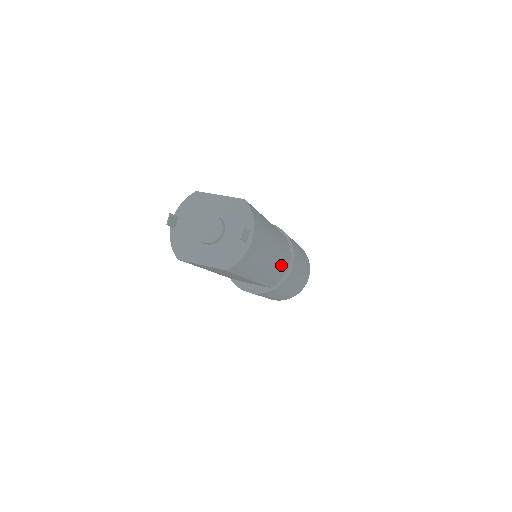
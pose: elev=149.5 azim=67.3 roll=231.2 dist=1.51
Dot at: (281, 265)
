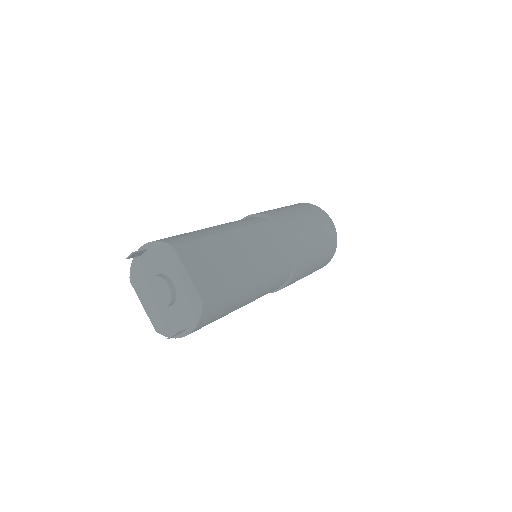
Dot at: occluded
